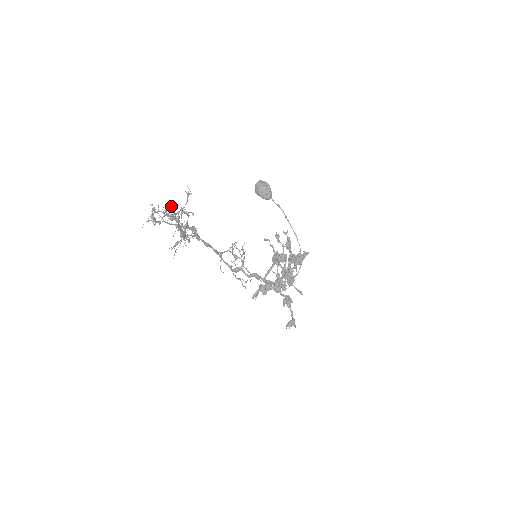
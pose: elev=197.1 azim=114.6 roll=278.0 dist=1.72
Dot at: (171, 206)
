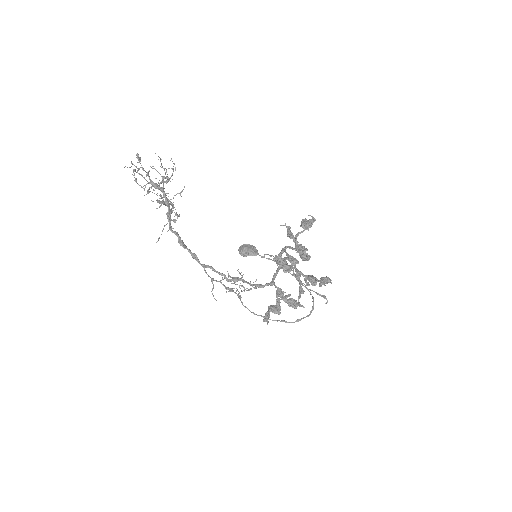
Dot at: occluded
